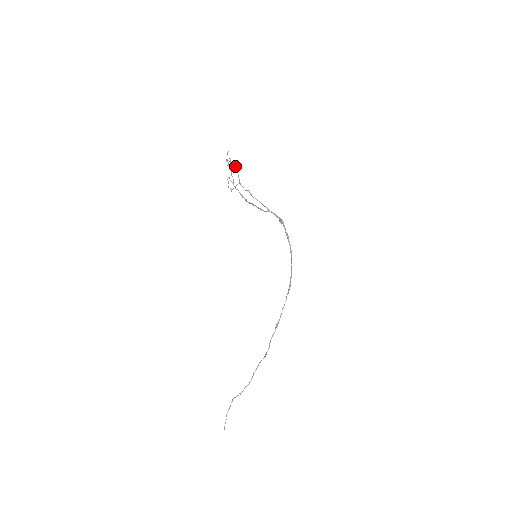
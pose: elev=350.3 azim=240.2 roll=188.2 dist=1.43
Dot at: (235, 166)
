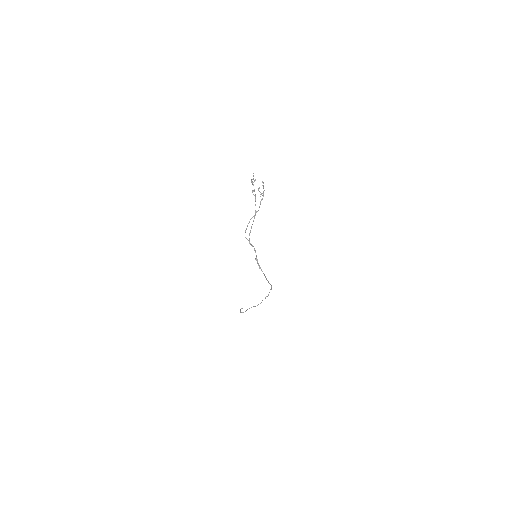
Dot at: (263, 182)
